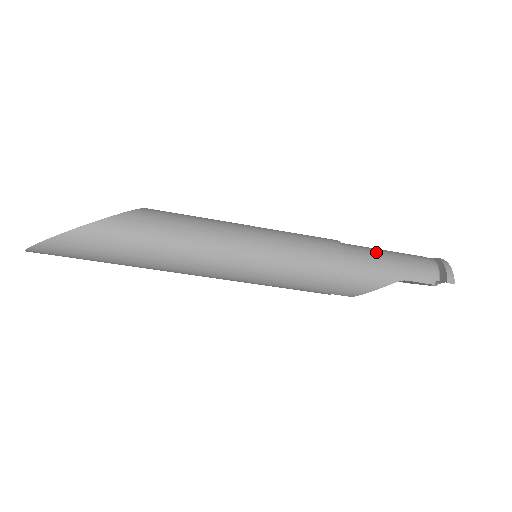
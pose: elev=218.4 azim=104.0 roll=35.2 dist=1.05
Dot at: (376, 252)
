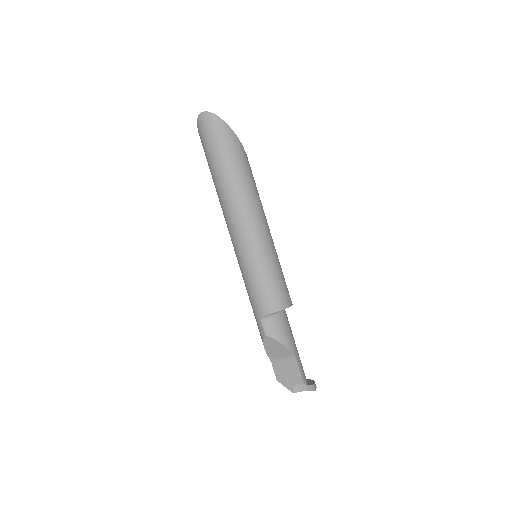
Dot at: occluded
